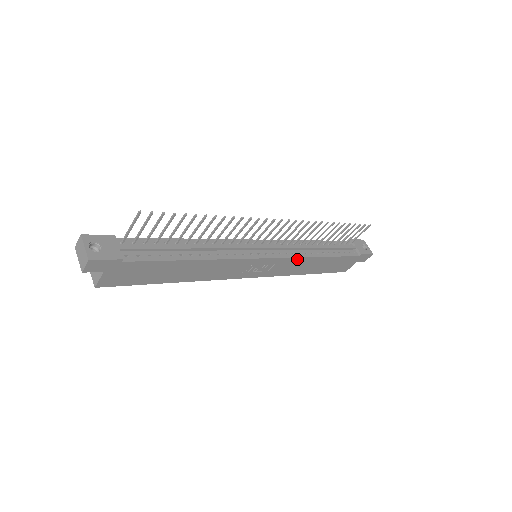
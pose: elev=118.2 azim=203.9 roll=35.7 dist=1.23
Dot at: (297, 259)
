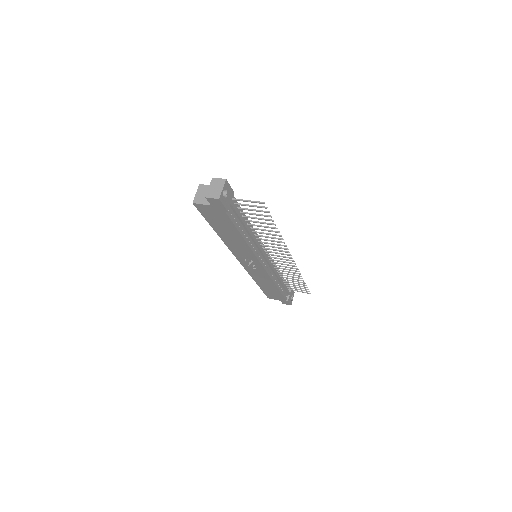
Dot at: (268, 277)
